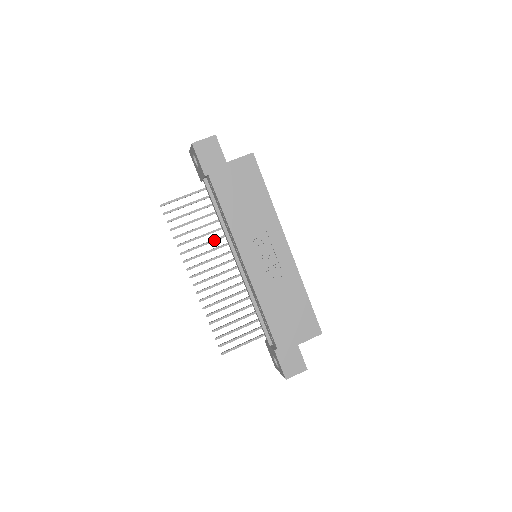
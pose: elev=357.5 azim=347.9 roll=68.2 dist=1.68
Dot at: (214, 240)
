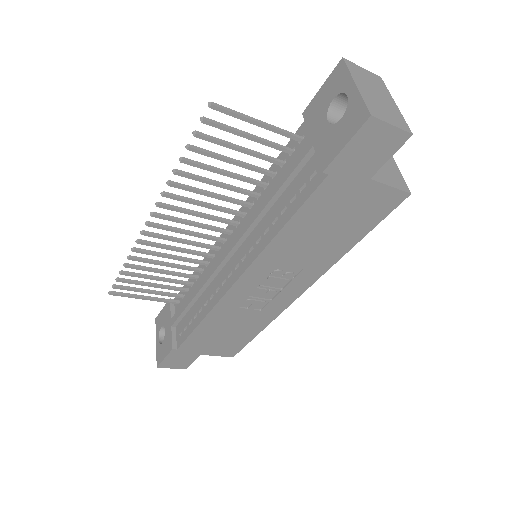
Dot at: (230, 200)
